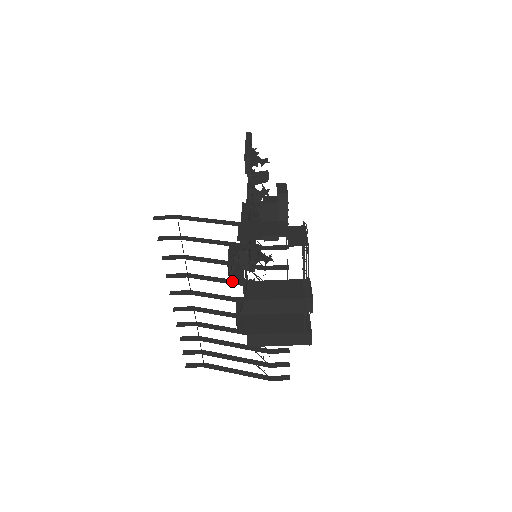
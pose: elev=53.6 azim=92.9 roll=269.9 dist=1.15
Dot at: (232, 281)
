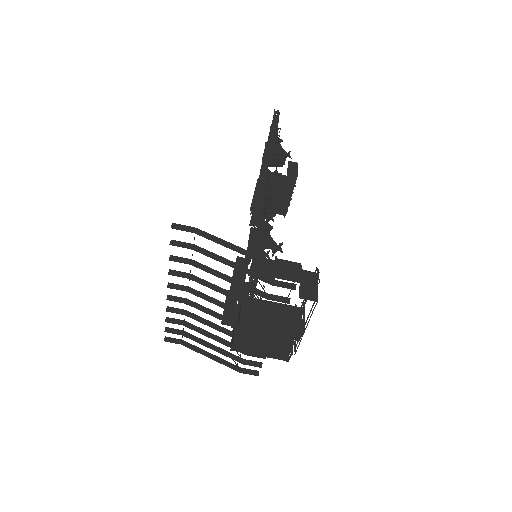
Dot at: (232, 294)
